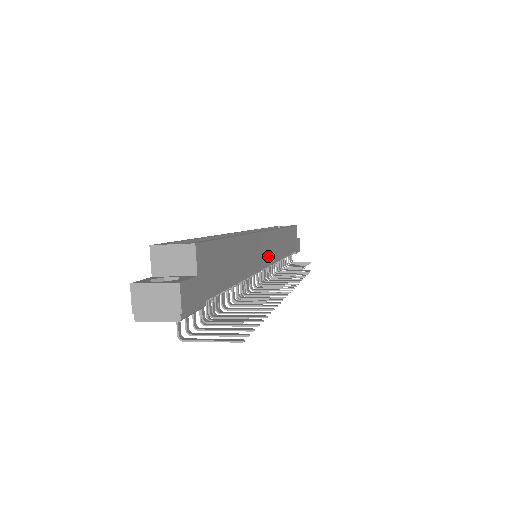
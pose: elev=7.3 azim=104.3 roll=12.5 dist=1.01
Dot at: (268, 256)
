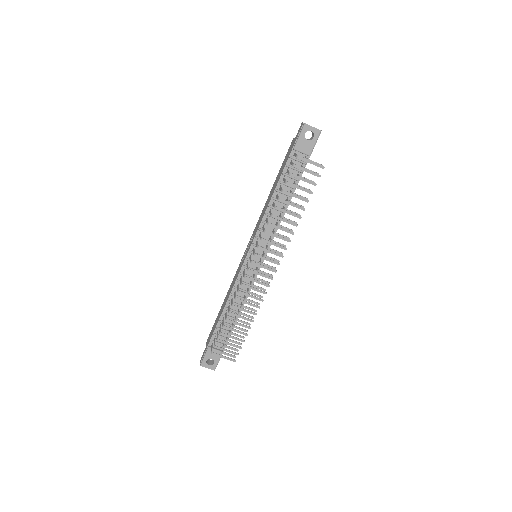
Dot at: occluded
